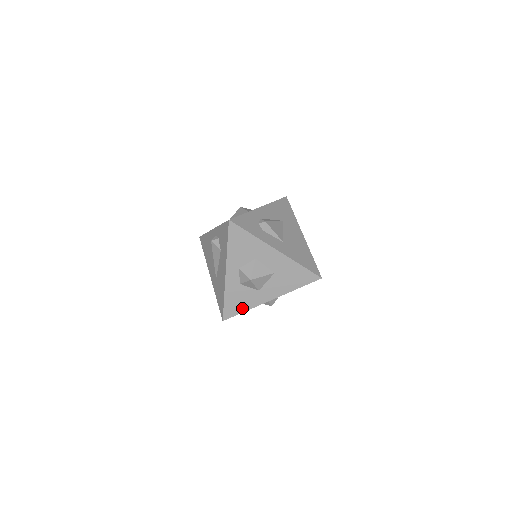
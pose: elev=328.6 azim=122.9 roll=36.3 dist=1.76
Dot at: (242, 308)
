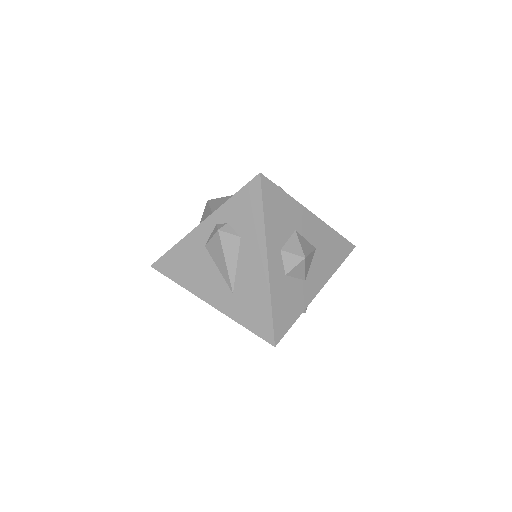
Dot at: (292, 315)
